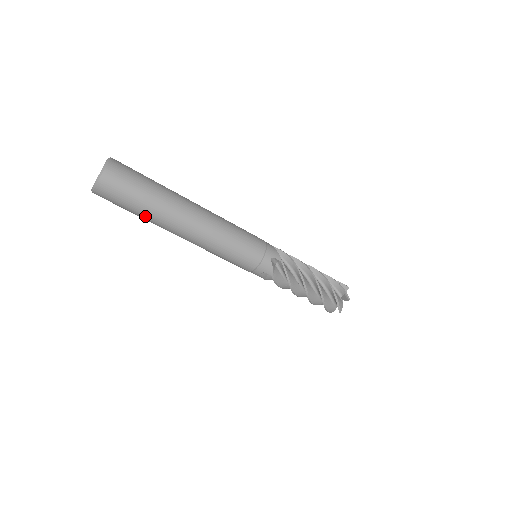
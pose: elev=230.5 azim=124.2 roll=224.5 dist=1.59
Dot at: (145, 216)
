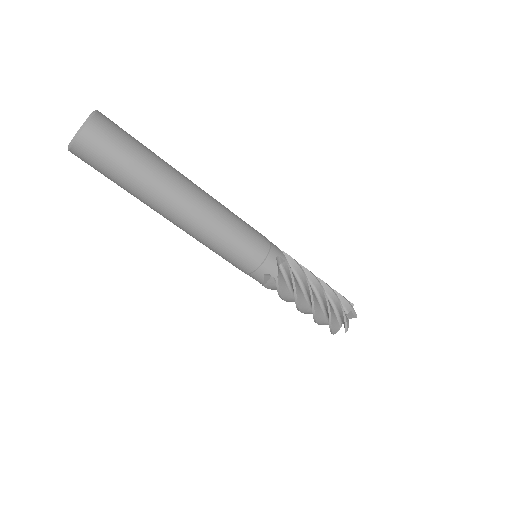
Dot at: (133, 186)
